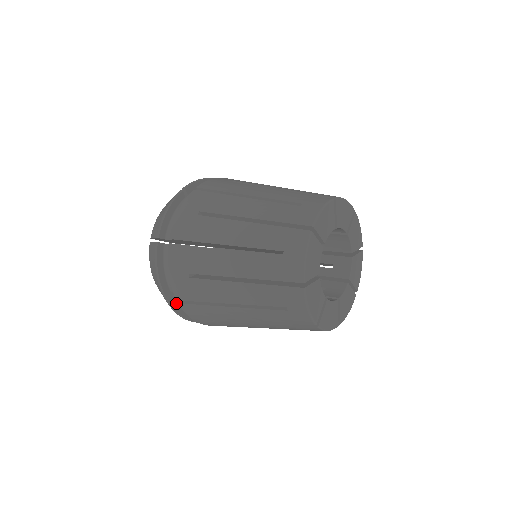
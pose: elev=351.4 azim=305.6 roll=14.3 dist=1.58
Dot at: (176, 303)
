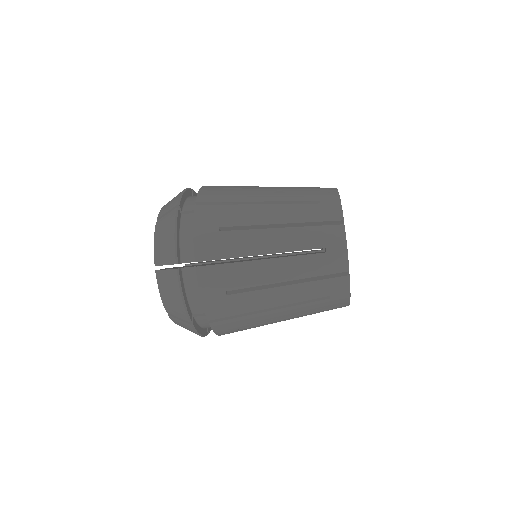
Dot at: (179, 221)
